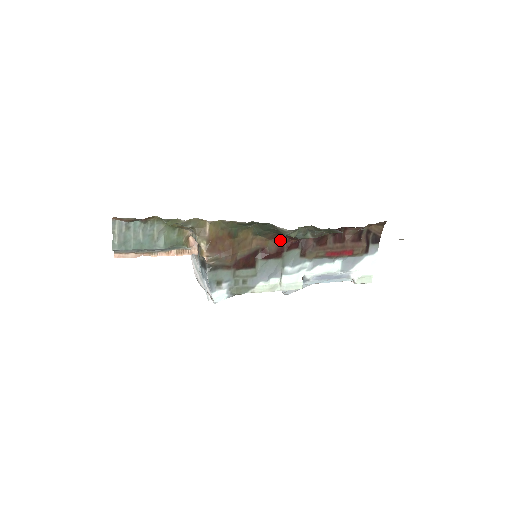
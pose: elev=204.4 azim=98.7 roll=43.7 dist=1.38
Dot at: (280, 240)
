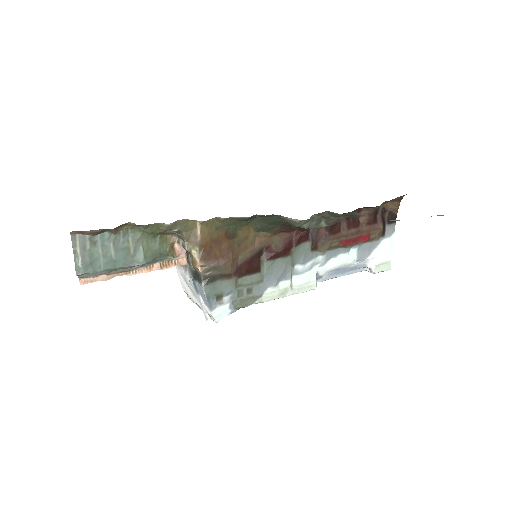
Dot at: (287, 234)
